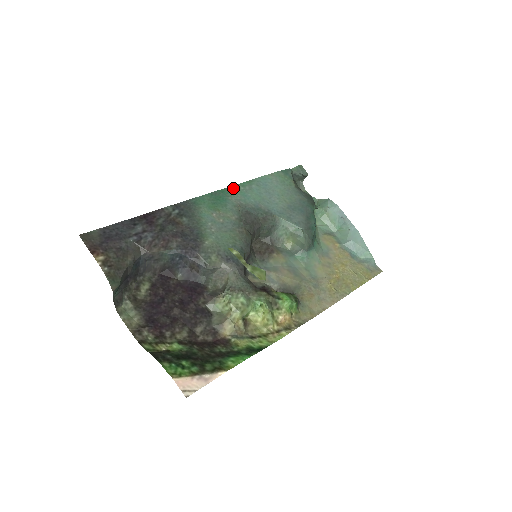
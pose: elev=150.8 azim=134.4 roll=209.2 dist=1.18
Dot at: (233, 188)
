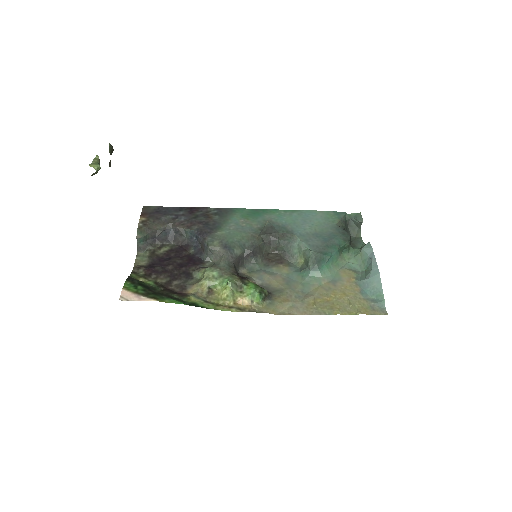
Dot at: (275, 211)
